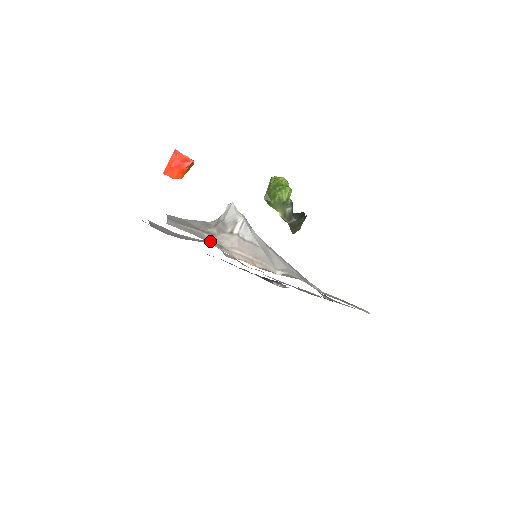
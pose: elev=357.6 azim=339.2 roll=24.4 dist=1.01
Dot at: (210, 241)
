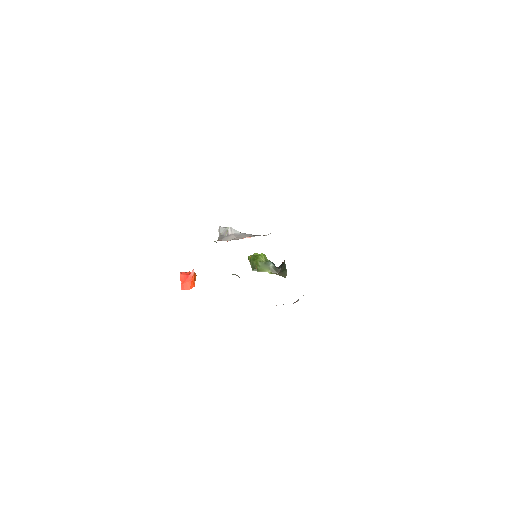
Dot at: occluded
